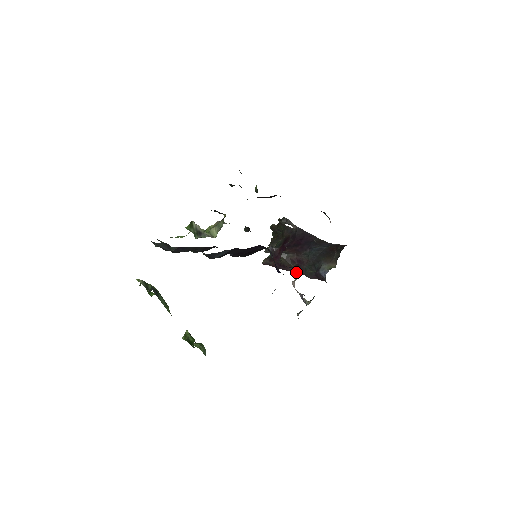
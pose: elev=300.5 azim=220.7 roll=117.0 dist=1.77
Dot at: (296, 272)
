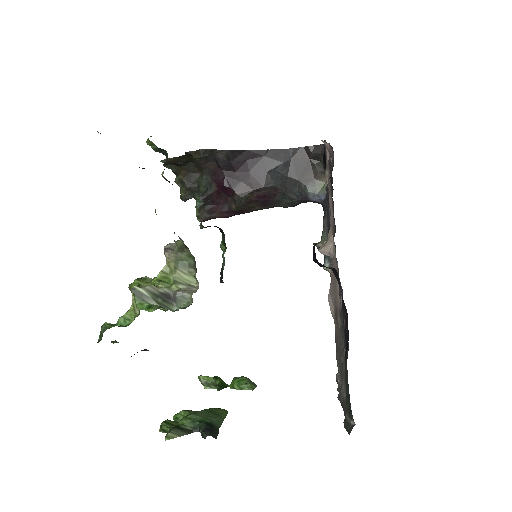
Dot at: occluded
